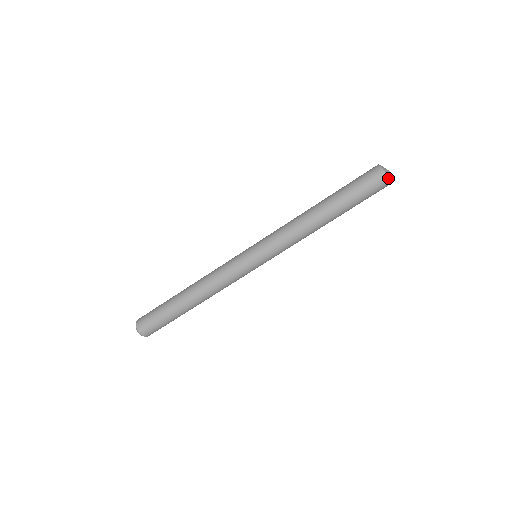
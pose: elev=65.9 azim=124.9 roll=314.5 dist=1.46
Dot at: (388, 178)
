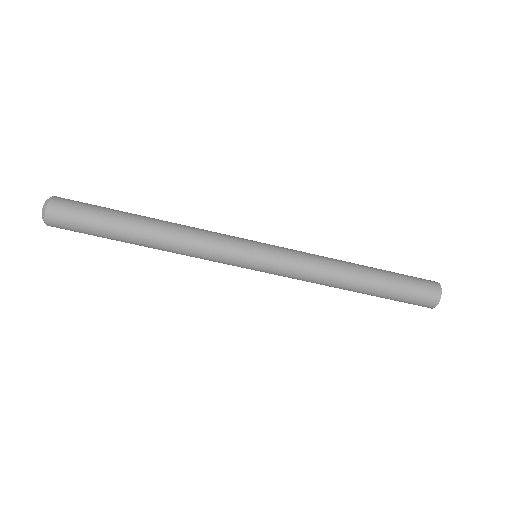
Dot at: occluded
